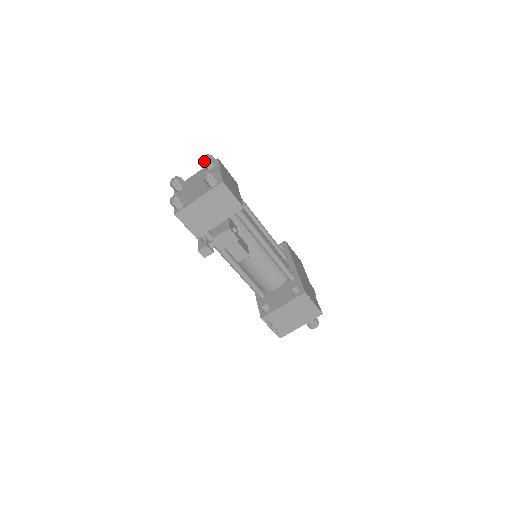
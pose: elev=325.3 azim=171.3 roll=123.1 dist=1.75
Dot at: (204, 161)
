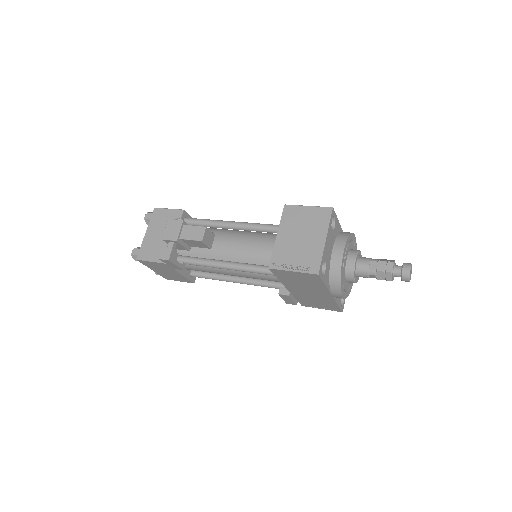
Dot at: occluded
